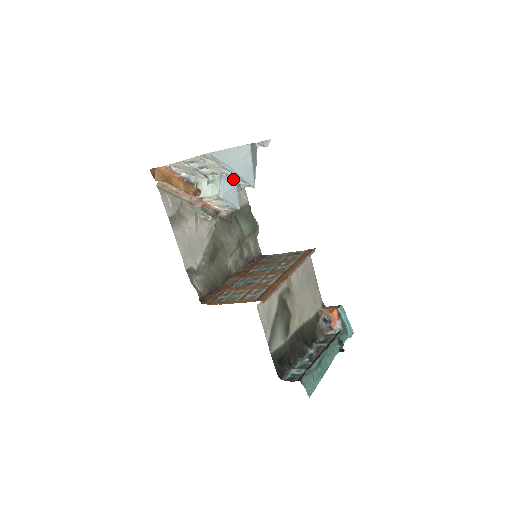
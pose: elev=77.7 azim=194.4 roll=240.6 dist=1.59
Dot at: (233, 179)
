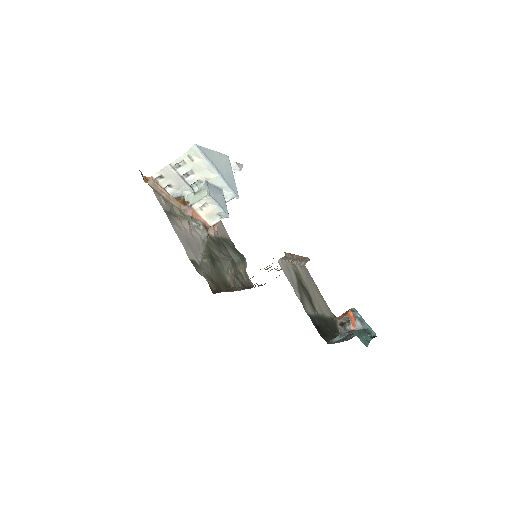
Dot at: (218, 188)
